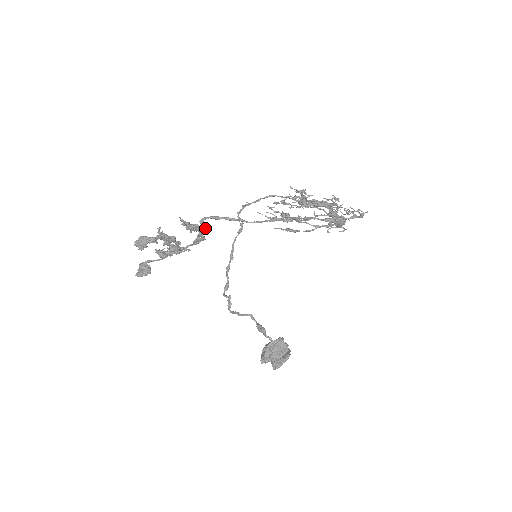
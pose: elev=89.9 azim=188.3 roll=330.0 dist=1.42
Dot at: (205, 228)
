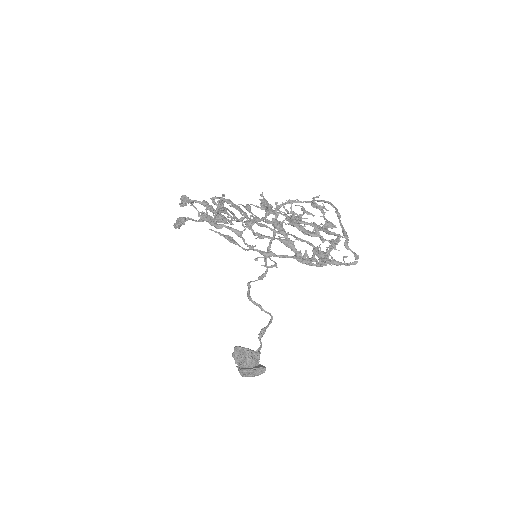
Dot at: (219, 207)
